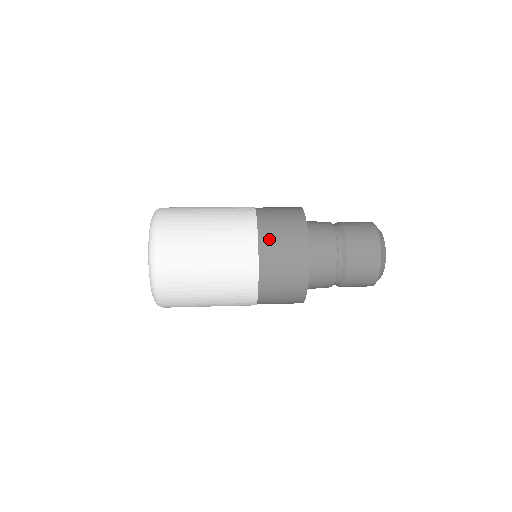
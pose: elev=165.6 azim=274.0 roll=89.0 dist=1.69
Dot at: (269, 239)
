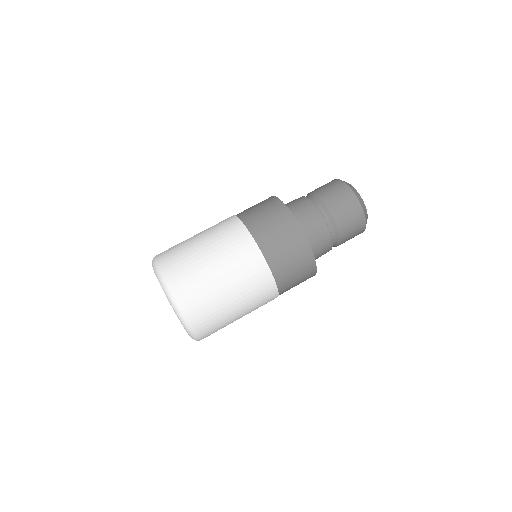
Dot at: (280, 266)
